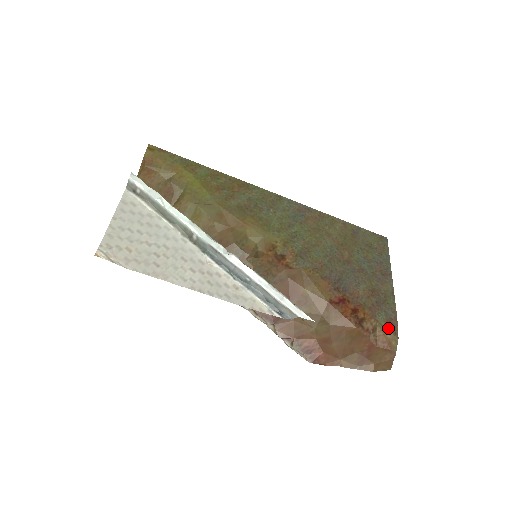
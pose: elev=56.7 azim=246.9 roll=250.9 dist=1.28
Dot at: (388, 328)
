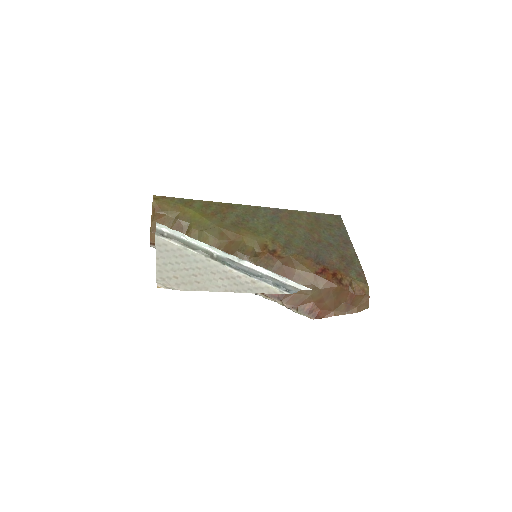
Dot at: (359, 280)
